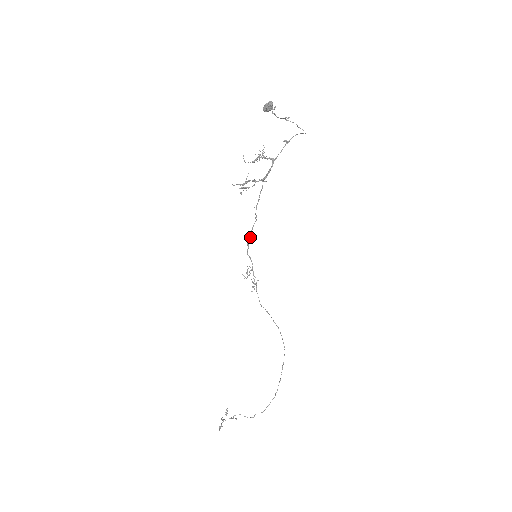
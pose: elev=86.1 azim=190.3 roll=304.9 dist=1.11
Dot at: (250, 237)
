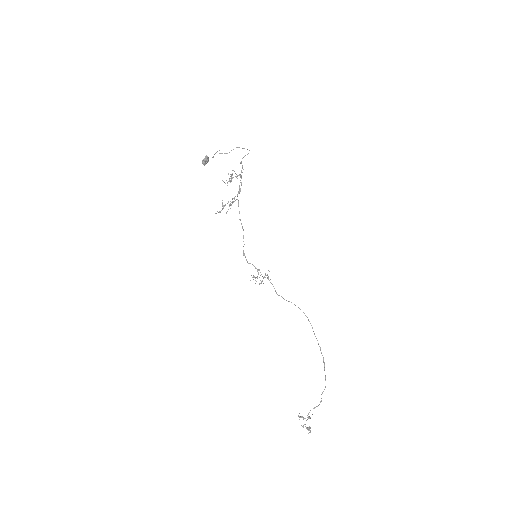
Dot at: occluded
